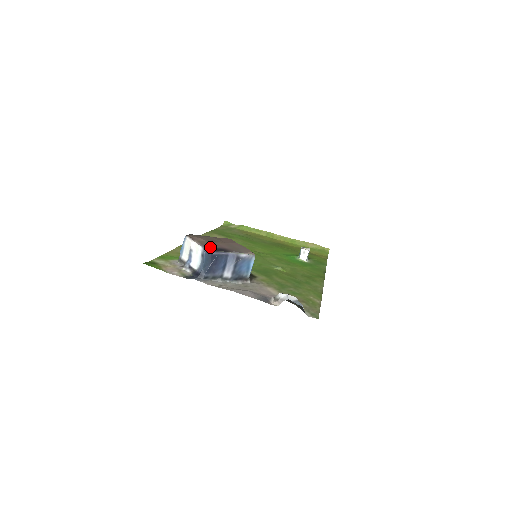
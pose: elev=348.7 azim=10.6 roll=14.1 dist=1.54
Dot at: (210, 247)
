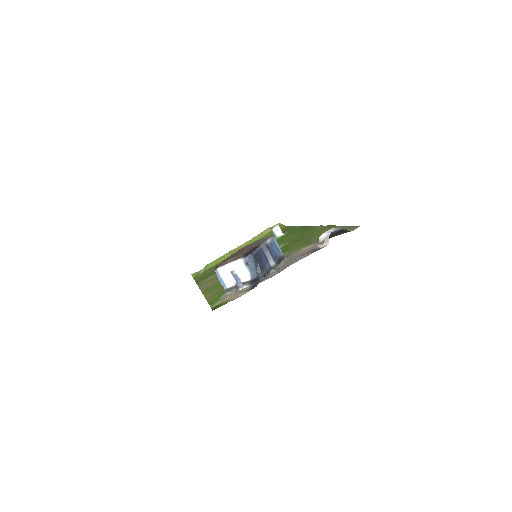
Dot at: (246, 253)
